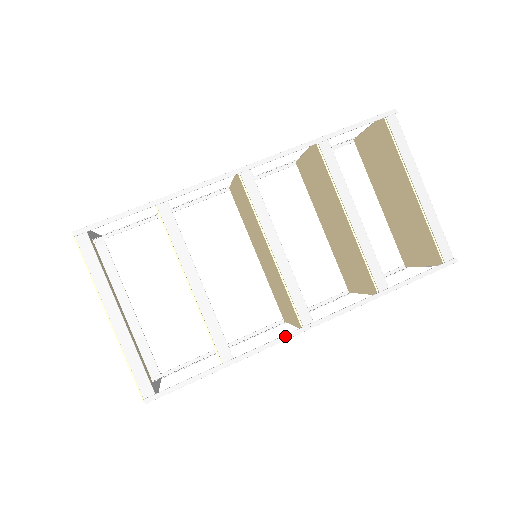
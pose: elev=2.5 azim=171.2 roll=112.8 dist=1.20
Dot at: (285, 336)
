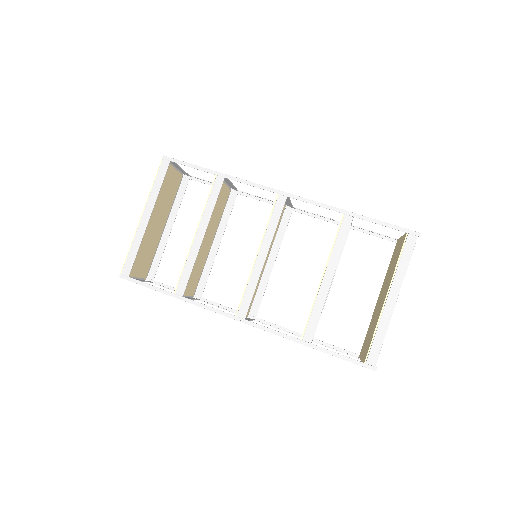
Dot at: (221, 311)
